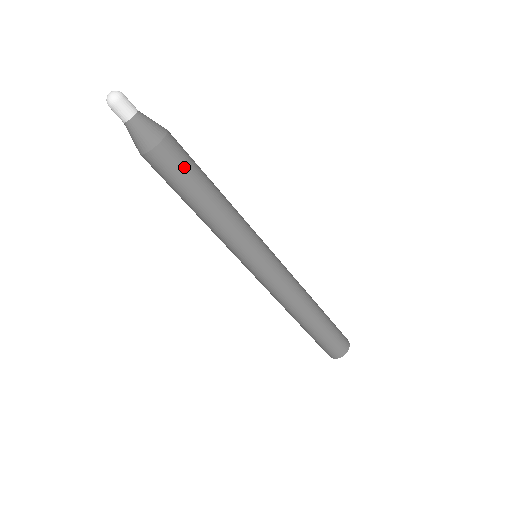
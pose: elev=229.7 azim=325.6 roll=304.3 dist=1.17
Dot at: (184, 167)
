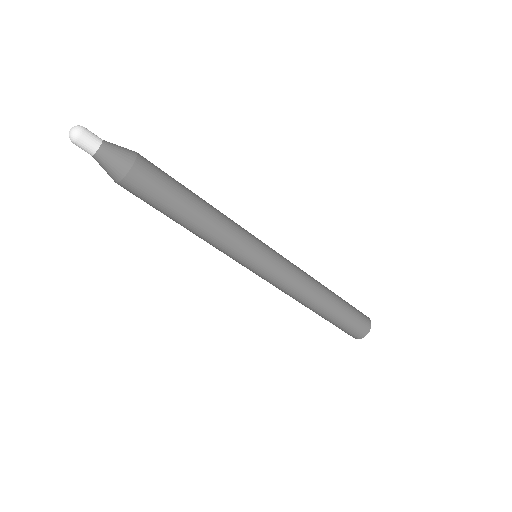
Dot at: (163, 182)
